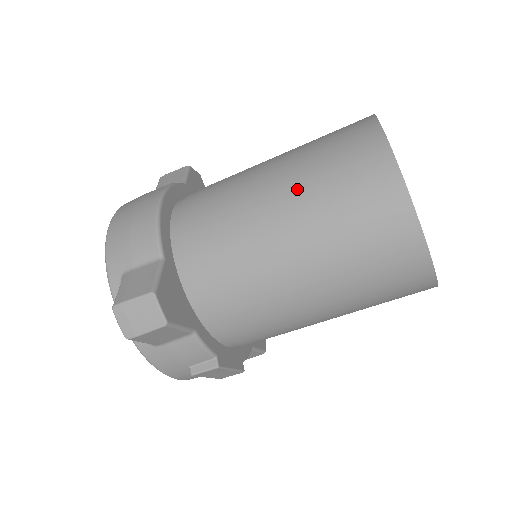
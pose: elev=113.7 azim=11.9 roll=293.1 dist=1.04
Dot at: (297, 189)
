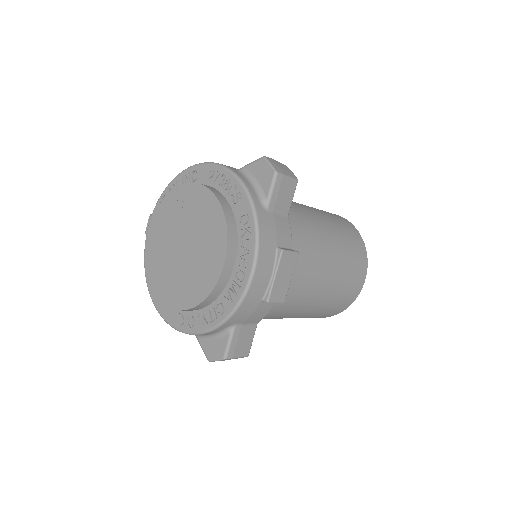
Dot at: occluded
